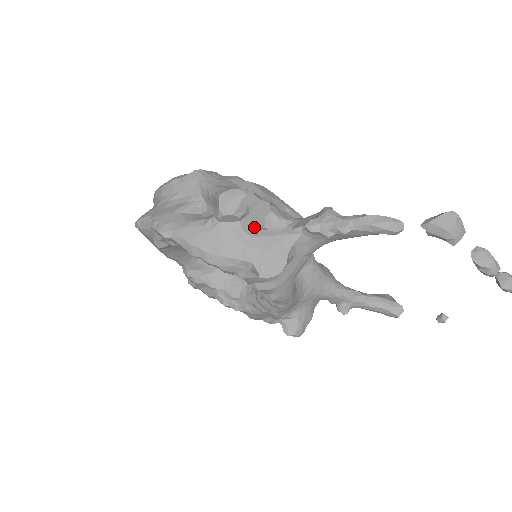
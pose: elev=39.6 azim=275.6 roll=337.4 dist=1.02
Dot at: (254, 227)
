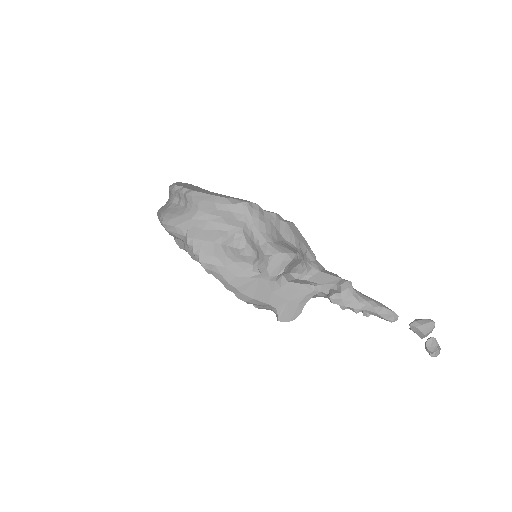
Dot at: (285, 278)
